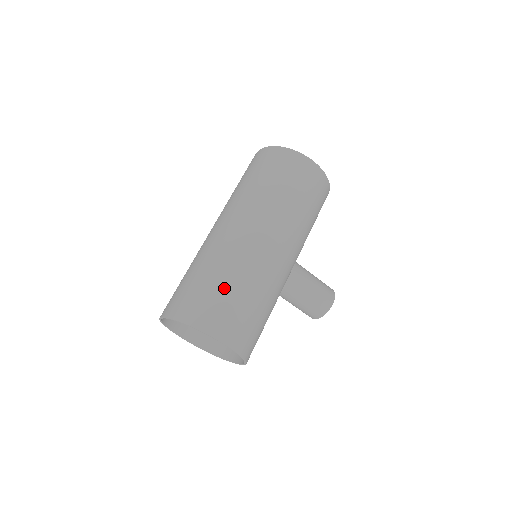
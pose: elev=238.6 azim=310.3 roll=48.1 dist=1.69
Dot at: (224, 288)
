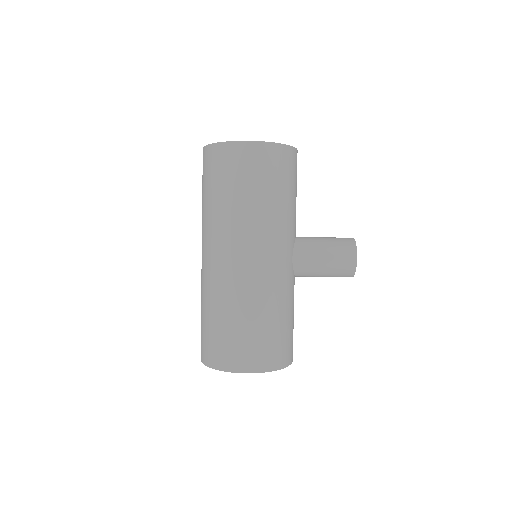
Dot at: (224, 325)
